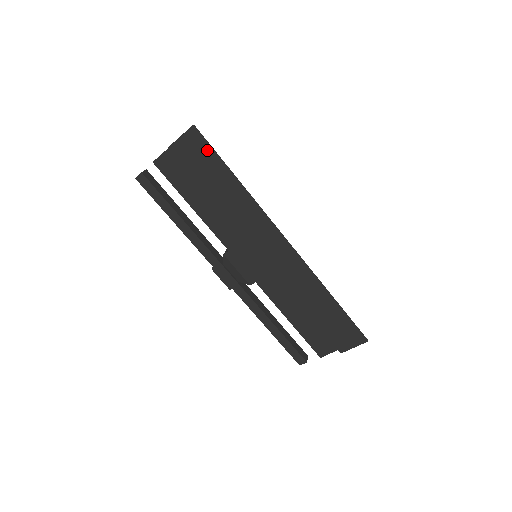
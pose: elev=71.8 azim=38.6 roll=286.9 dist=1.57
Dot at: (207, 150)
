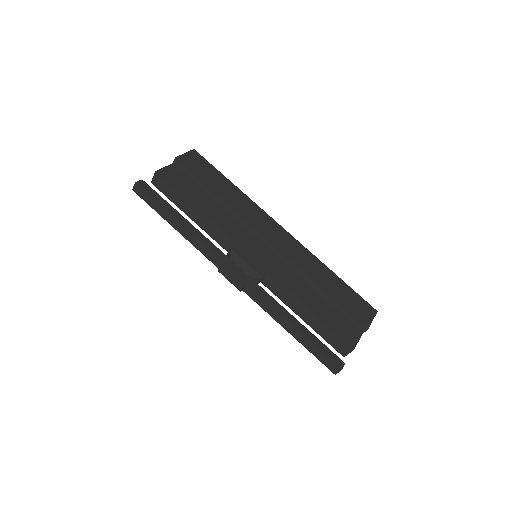
Dot at: (206, 164)
